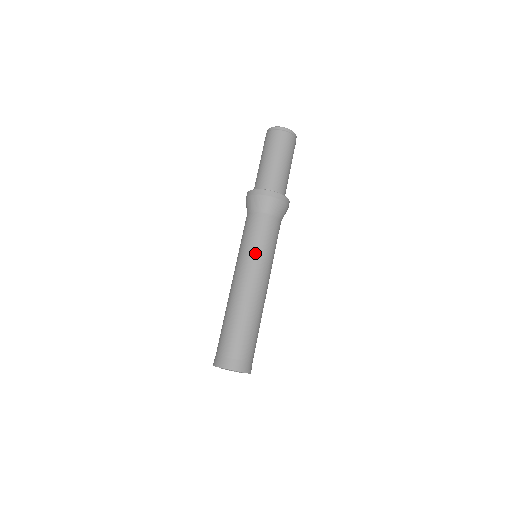
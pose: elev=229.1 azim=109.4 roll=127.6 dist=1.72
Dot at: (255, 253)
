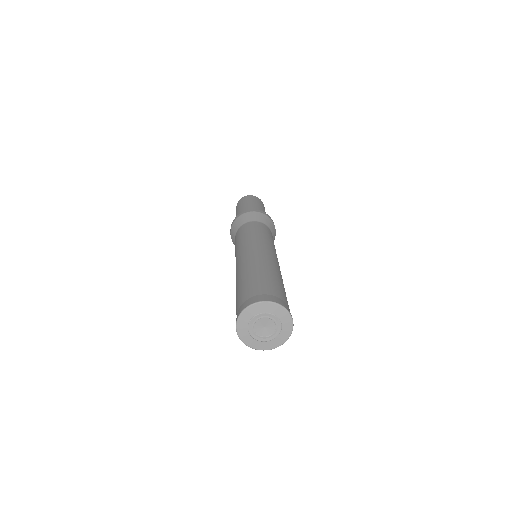
Dot at: occluded
